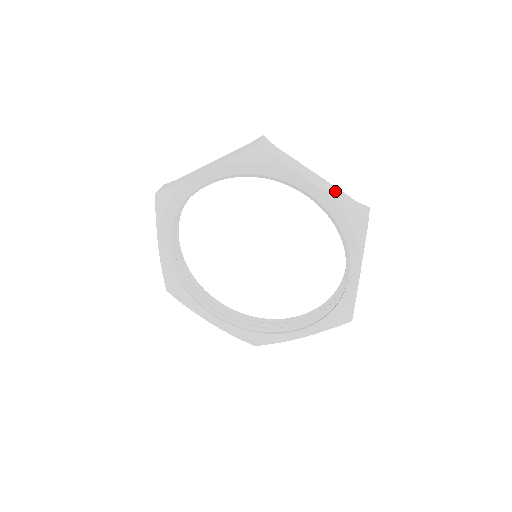
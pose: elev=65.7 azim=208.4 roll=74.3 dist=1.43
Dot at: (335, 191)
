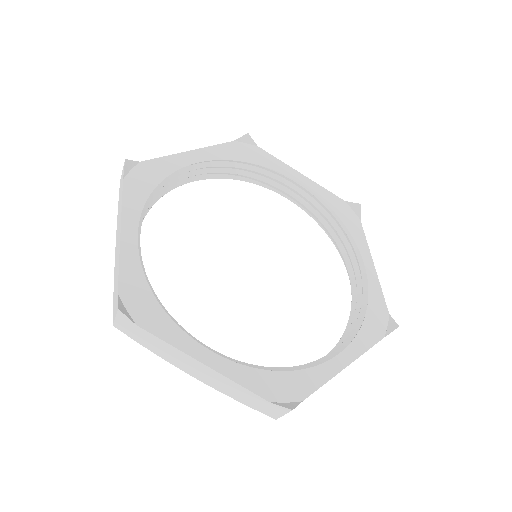
Dot at: (229, 387)
